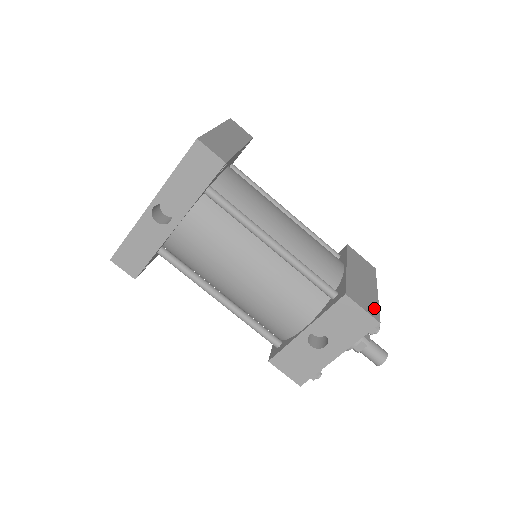
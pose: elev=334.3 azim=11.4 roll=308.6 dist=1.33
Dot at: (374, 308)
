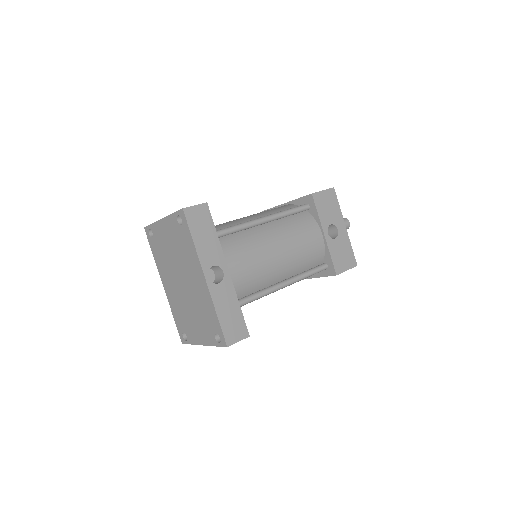
Dot at: occluded
